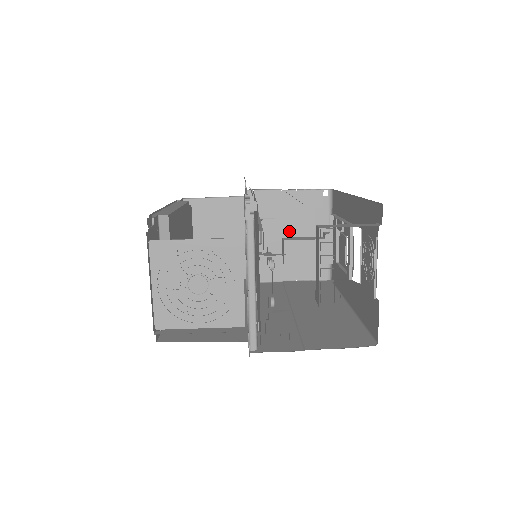
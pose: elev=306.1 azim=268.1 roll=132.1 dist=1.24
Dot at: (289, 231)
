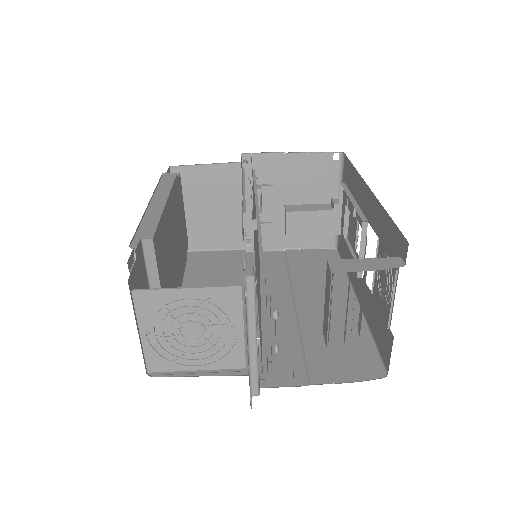
Dot at: (292, 198)
